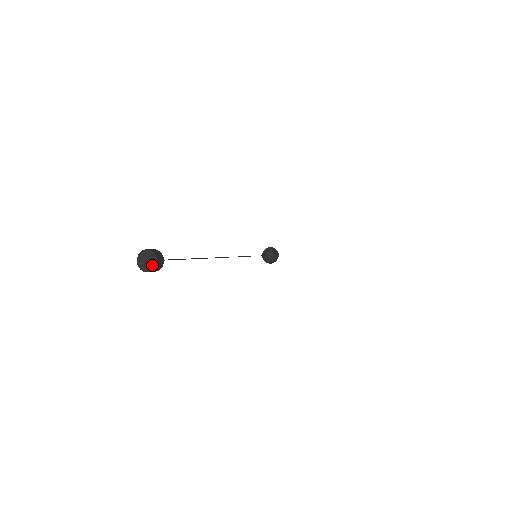
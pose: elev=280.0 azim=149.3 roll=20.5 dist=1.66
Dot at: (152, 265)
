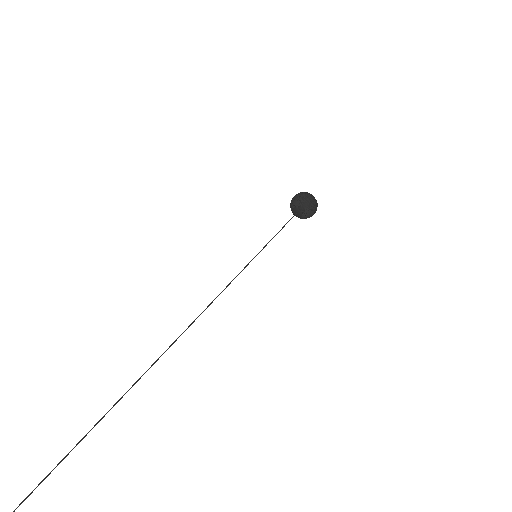
Dot at: out of frame
